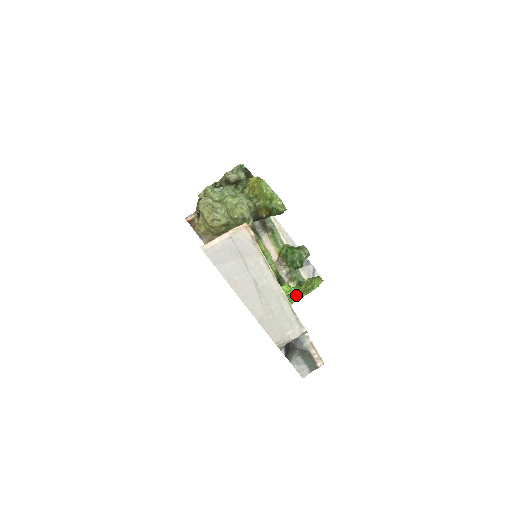
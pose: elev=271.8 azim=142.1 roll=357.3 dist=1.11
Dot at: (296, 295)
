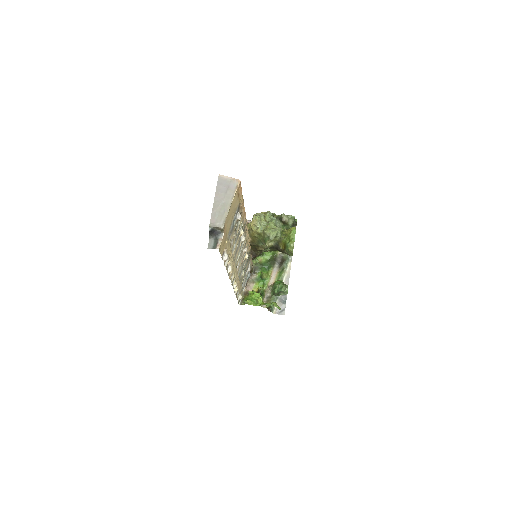
Dot at: (259, 303)
